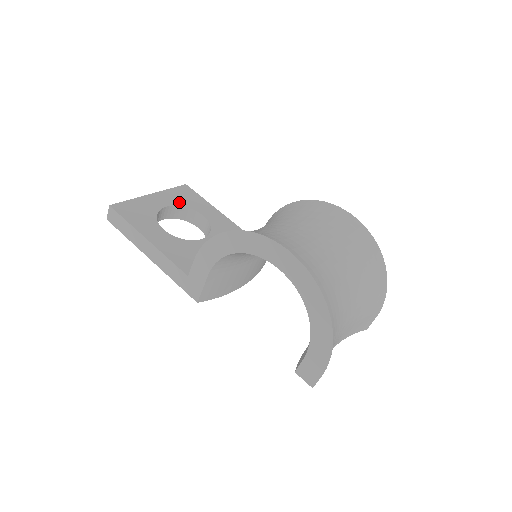
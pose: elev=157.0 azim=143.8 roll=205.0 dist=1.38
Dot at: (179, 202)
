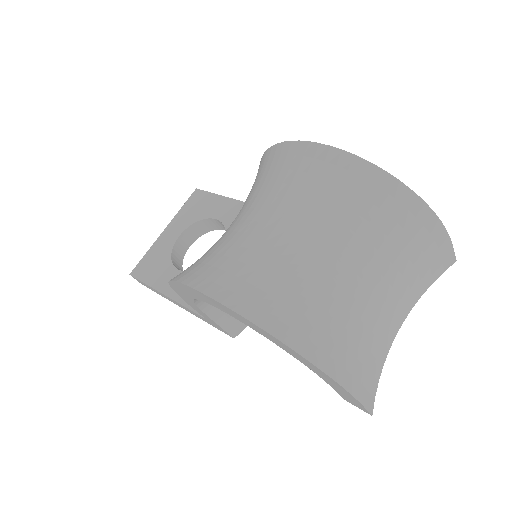
Dot at: (191, 220)
